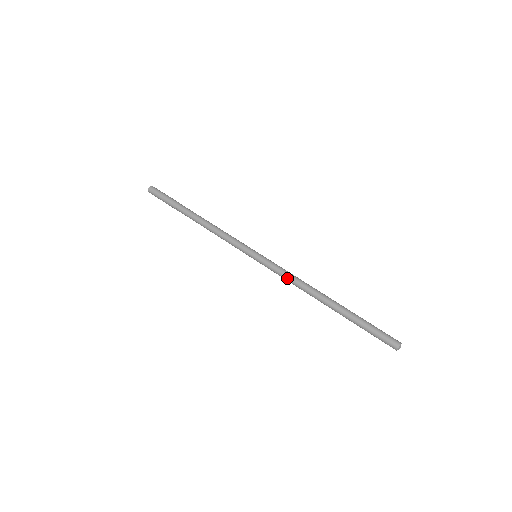
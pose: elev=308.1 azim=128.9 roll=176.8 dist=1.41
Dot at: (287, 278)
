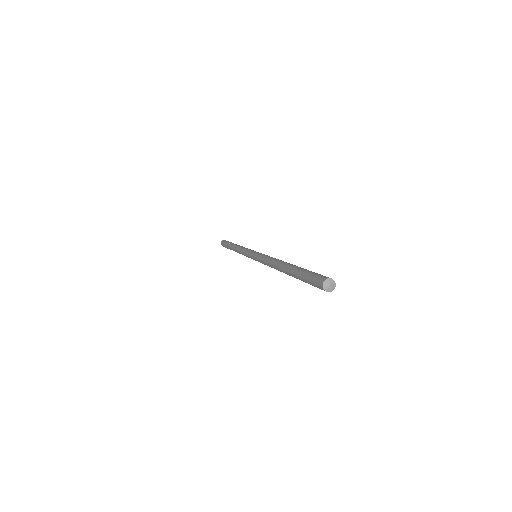
Dot at: (266, 257)
